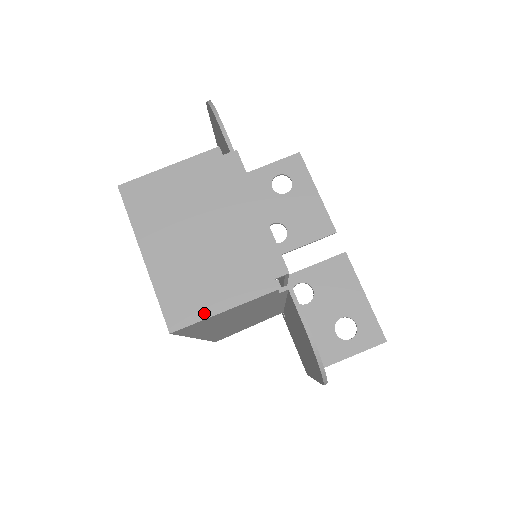
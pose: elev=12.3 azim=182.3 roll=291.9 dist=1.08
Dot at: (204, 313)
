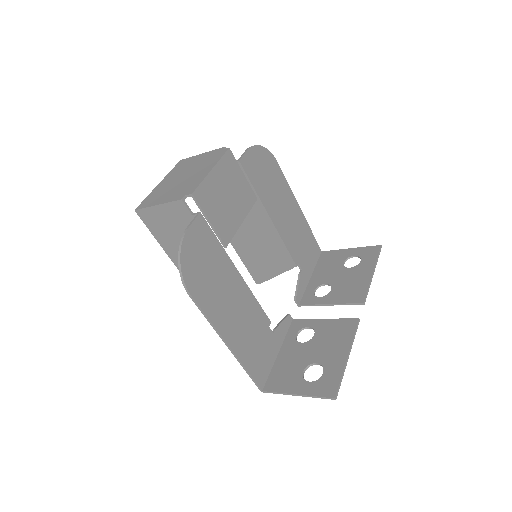
Dot at: (151, 205)
